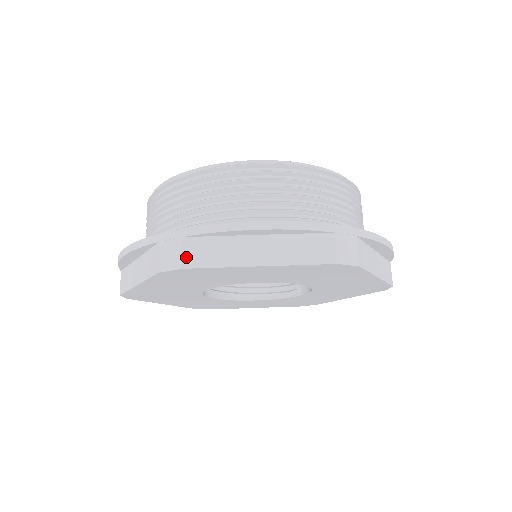
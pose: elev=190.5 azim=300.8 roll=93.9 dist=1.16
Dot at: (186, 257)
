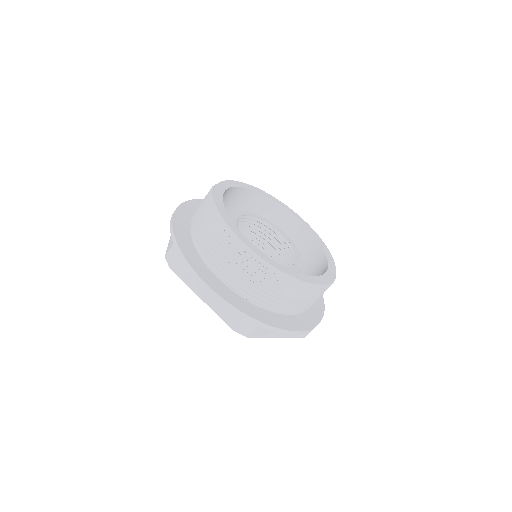
Dot at: (254, 333)
